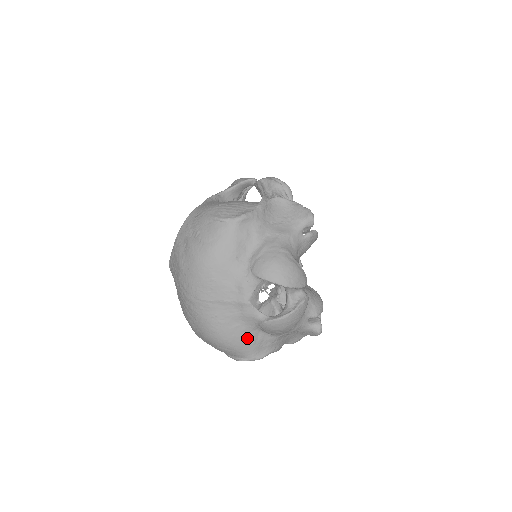
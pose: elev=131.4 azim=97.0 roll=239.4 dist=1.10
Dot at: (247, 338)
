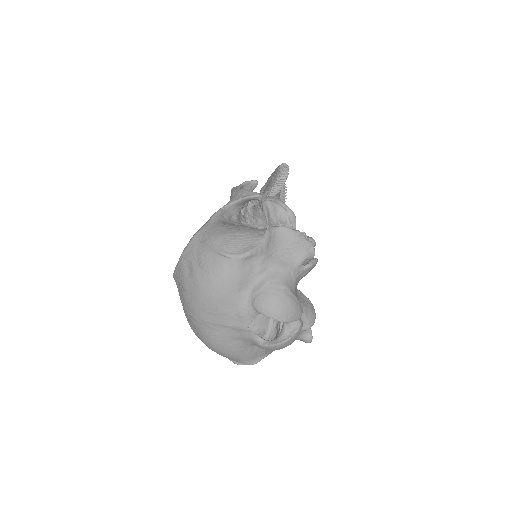
Dot at: (244, 351)
